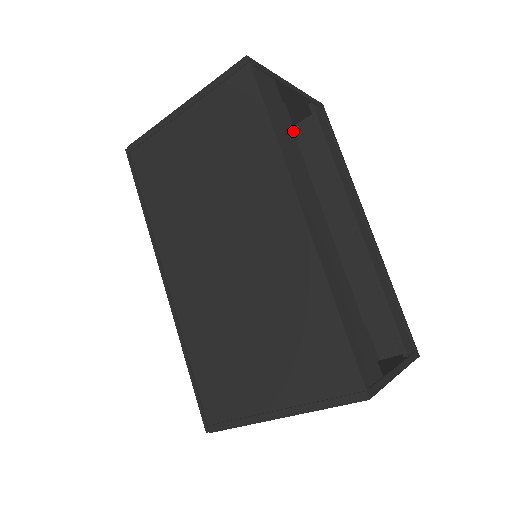
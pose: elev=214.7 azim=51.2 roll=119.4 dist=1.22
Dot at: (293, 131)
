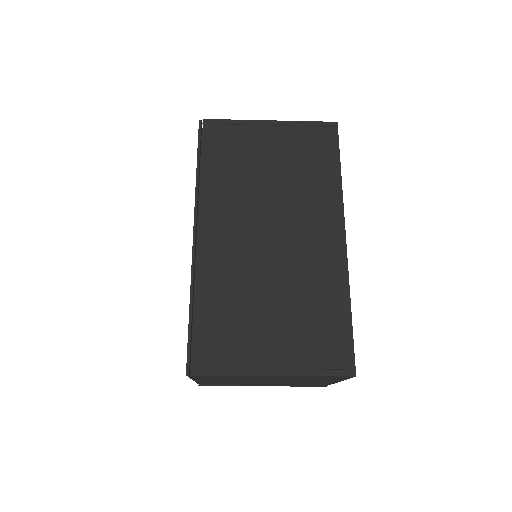
Dot at: occluded
